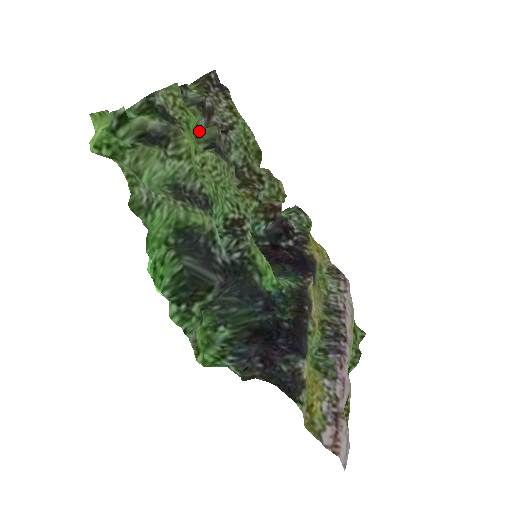
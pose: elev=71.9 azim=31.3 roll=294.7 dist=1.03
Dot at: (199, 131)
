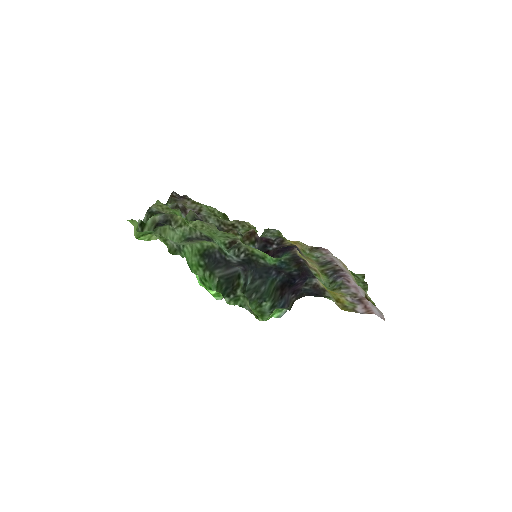
Dot at: occluded
